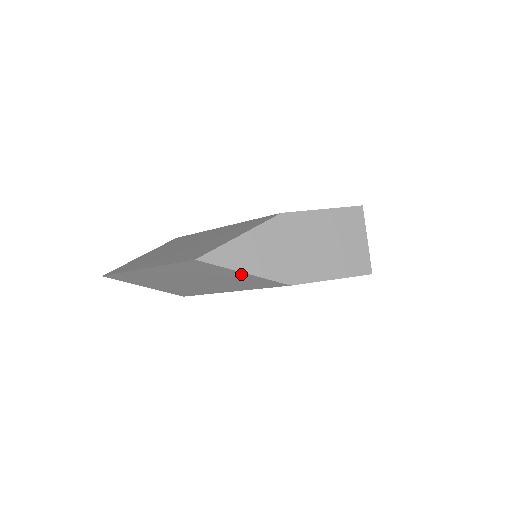
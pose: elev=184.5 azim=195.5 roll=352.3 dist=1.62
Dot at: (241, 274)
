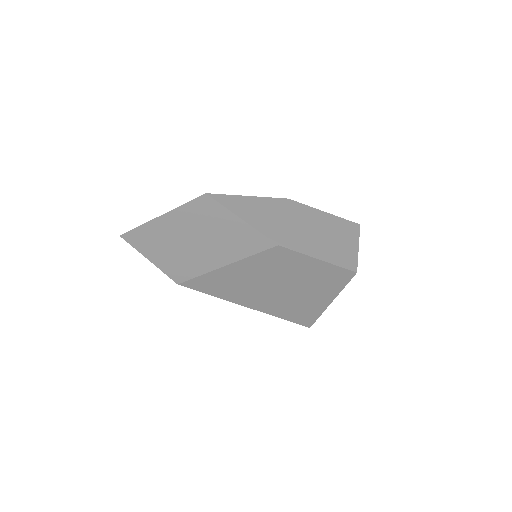
Dot at: (238, 222)
